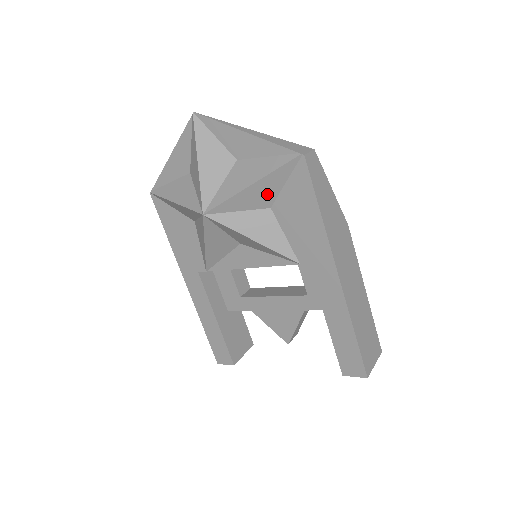
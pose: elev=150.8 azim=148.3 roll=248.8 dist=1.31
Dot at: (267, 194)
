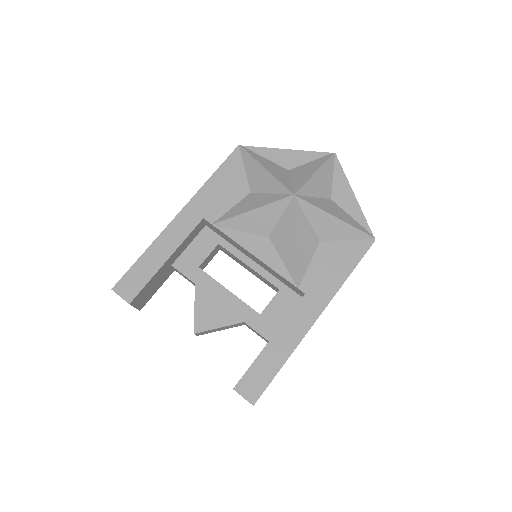
Dot at: (332, 233)
